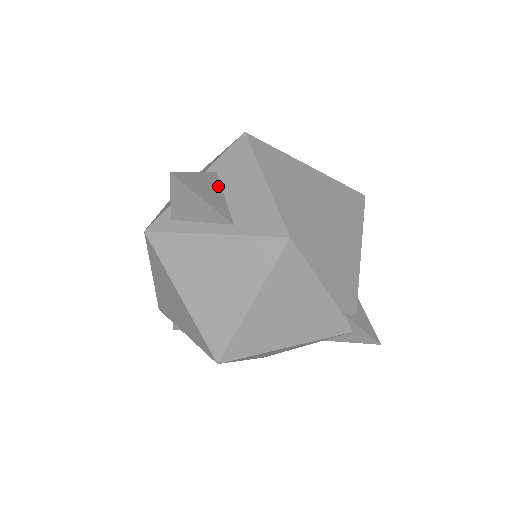
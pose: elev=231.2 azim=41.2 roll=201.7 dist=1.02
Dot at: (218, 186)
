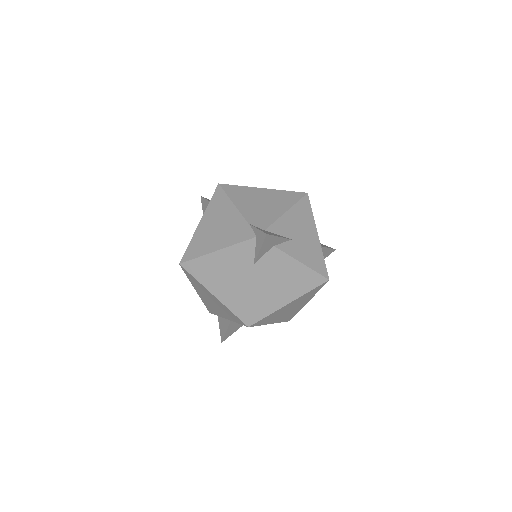
Dot at: occluded
